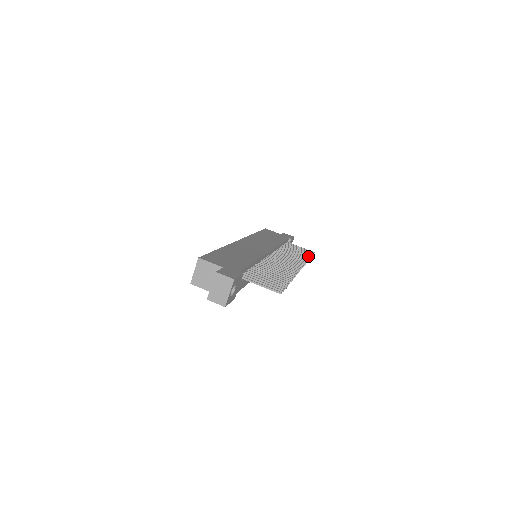
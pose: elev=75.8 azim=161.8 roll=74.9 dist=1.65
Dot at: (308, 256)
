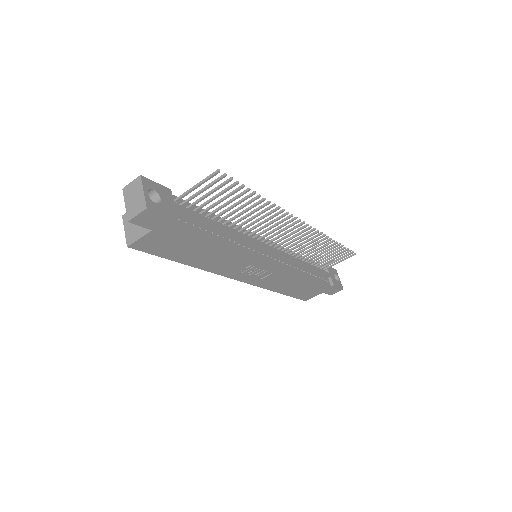
Dot at: occluded
